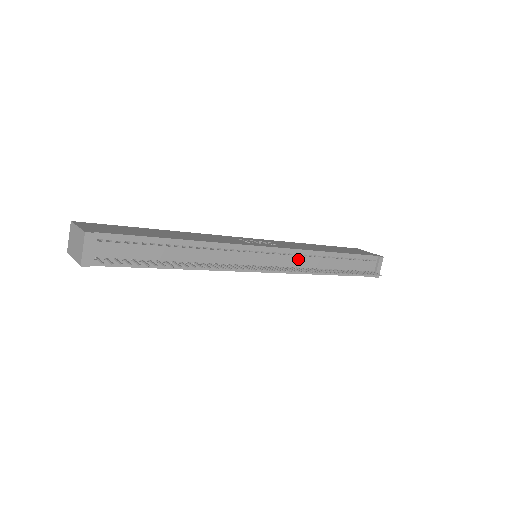
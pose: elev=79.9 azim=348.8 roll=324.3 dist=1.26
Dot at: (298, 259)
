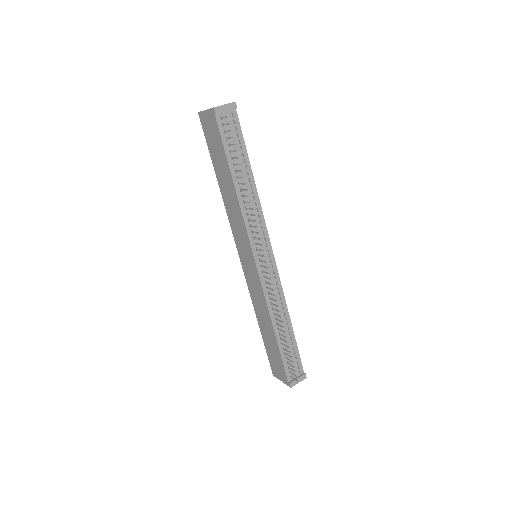
Dot at: (275, 288)
